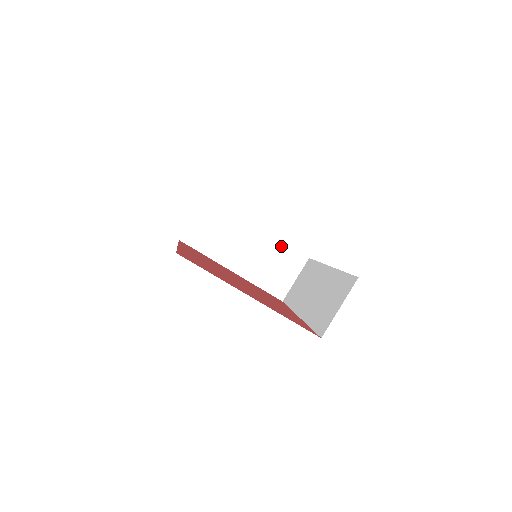
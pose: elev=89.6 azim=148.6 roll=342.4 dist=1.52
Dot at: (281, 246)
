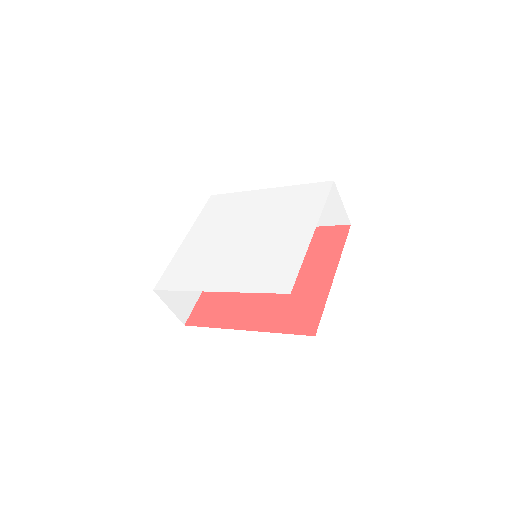
Dot at: occluded
